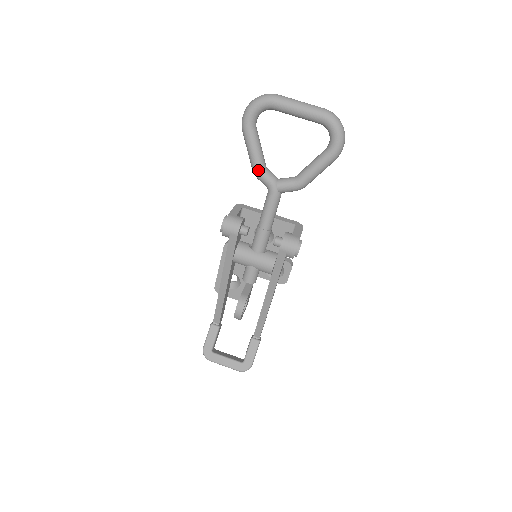
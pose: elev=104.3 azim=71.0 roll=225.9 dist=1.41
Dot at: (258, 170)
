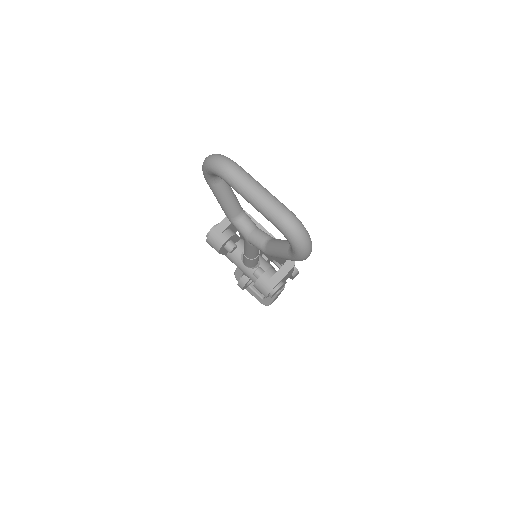
Dot at: (228, 218)
